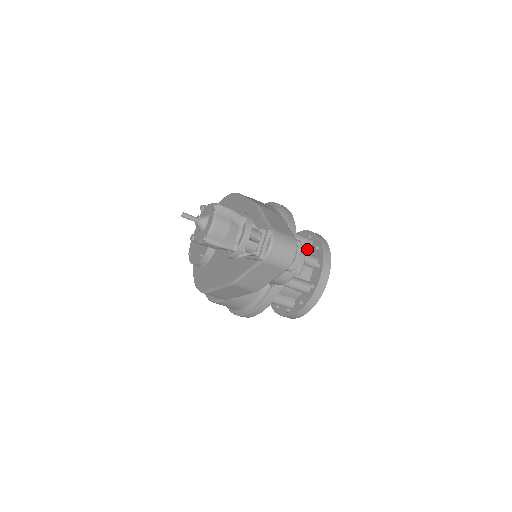
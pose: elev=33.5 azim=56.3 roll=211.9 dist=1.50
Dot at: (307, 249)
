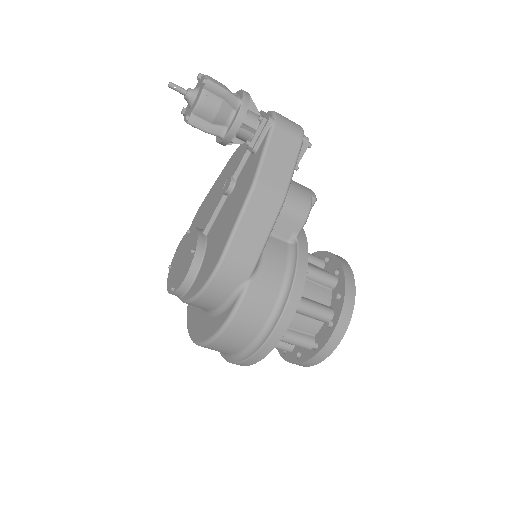
Dot at: occluded
